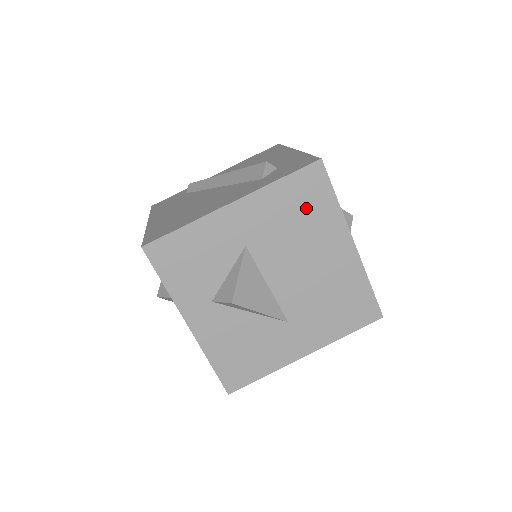
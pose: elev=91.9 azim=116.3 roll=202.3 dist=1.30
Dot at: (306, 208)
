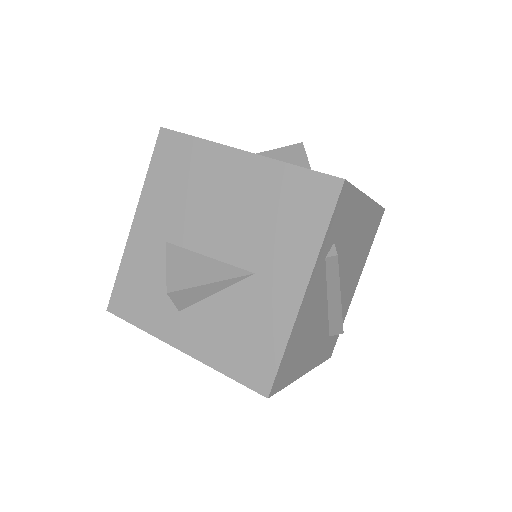
Dot at: (181, 169)
